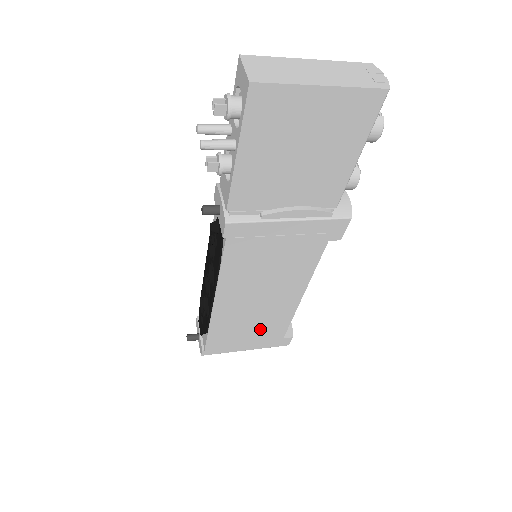
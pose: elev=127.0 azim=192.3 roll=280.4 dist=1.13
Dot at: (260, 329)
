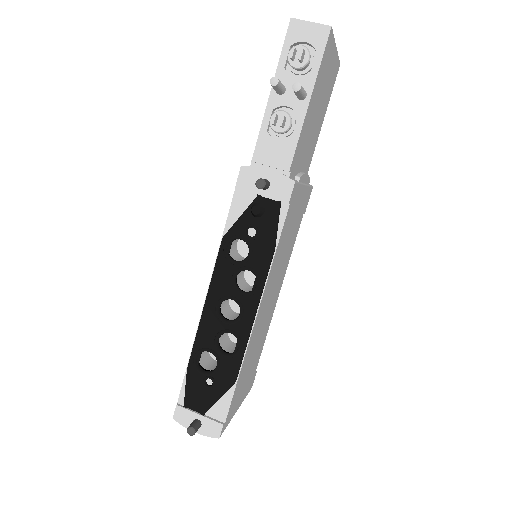
Dot at: (253, 361)
